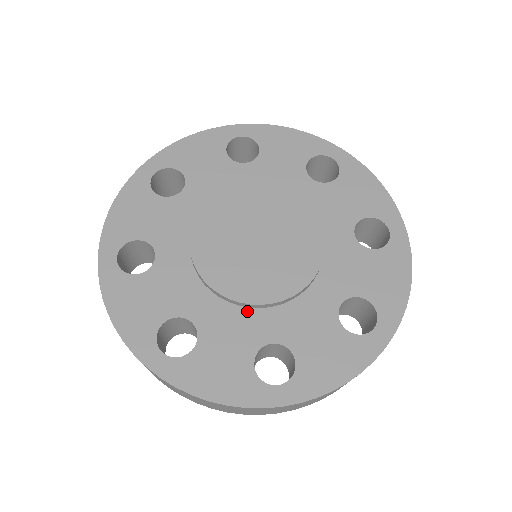
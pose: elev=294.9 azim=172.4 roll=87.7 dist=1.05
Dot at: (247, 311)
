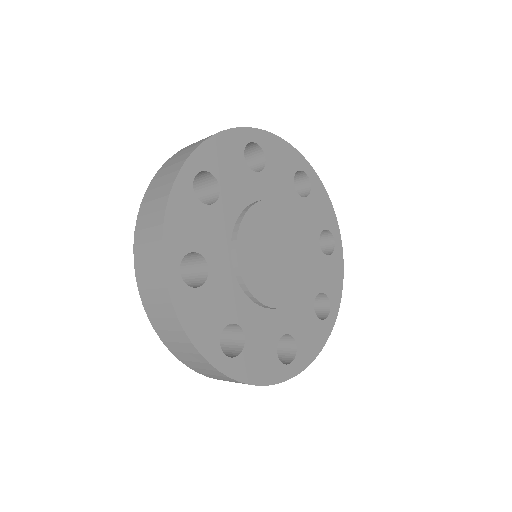
Dot at: (241, 292)
